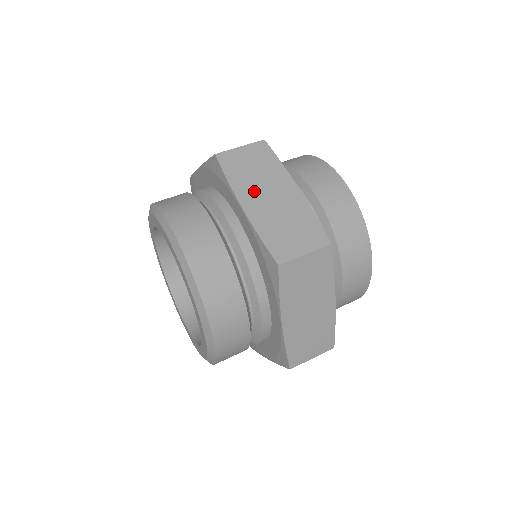
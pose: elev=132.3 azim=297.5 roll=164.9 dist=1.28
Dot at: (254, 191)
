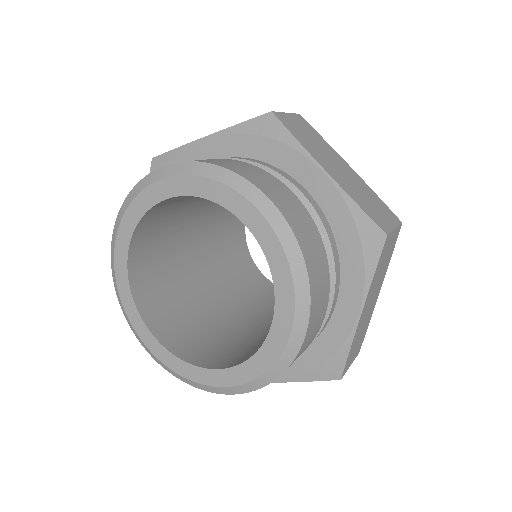
Dot at: (325, 159)
